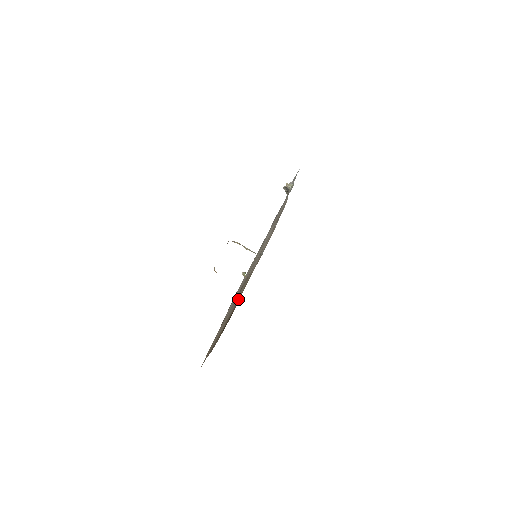
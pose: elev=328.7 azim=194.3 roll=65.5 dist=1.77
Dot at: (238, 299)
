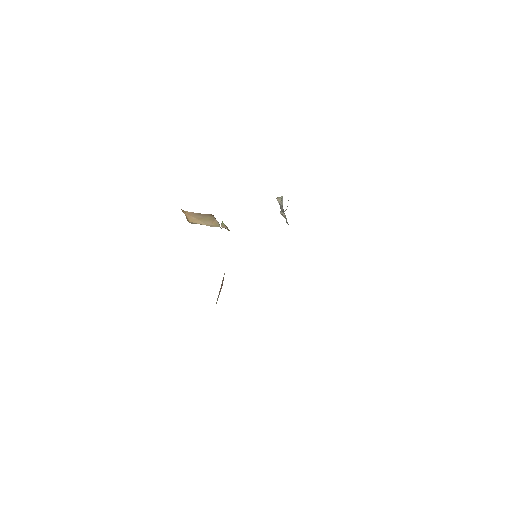
Dot at: occluded
